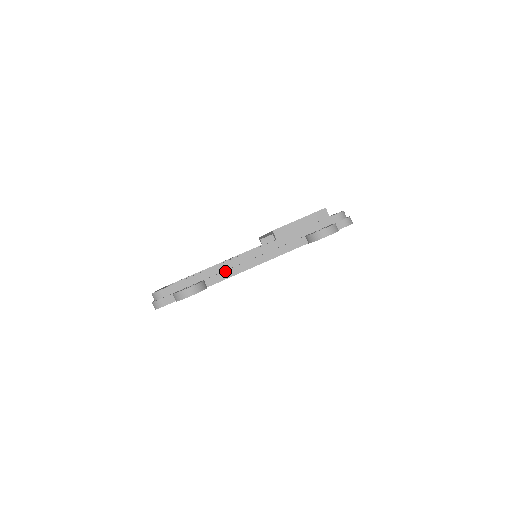
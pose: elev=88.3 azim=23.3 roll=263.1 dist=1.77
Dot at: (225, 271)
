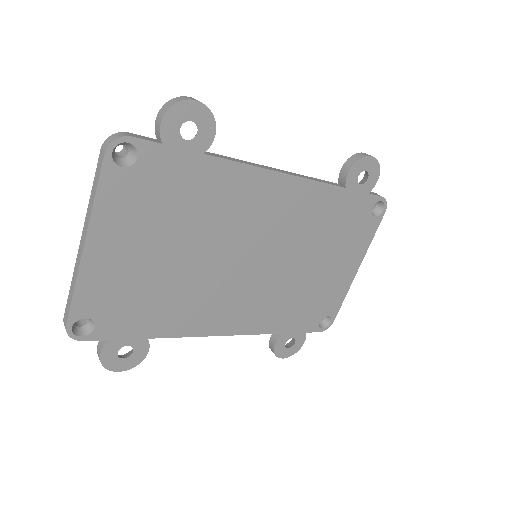
Dot at: (236, 159)
